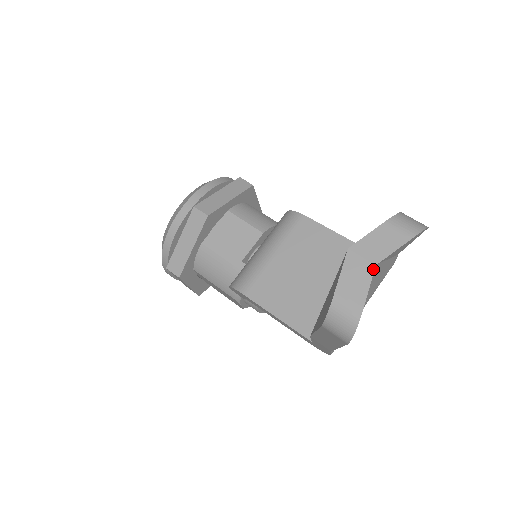
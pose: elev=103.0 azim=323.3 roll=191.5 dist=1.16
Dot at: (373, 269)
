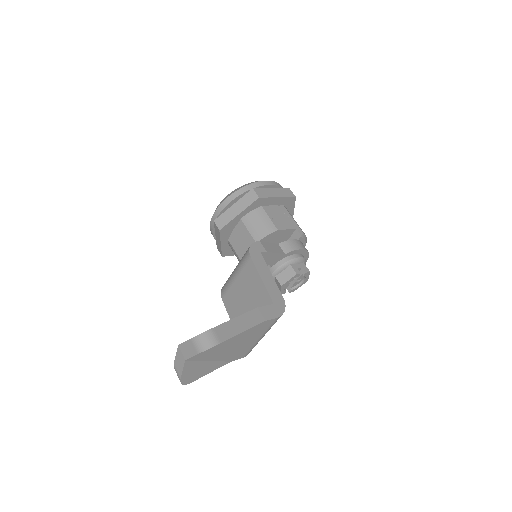
Dot at: (184, 361)
